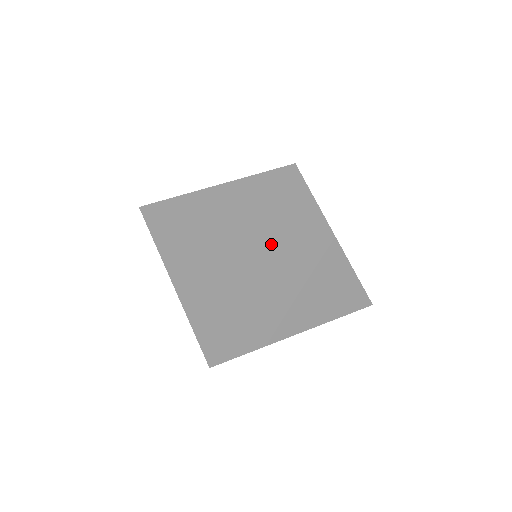
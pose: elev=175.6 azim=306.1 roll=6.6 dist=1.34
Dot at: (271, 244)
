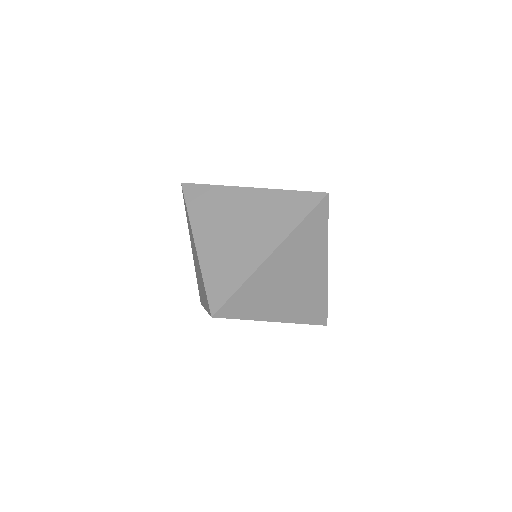
Dot at: occluded
